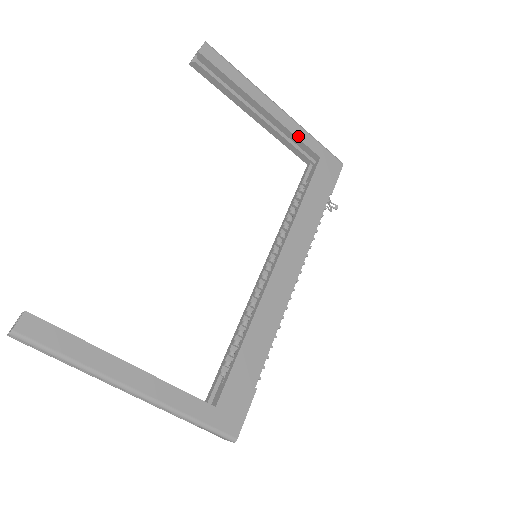
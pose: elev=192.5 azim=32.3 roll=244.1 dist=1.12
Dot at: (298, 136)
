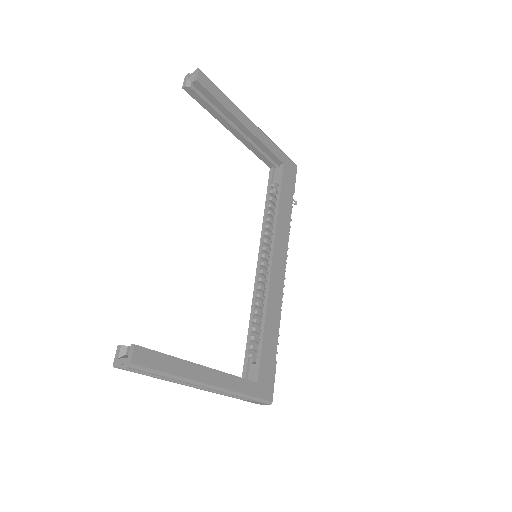
Dot at: (269, 147)
